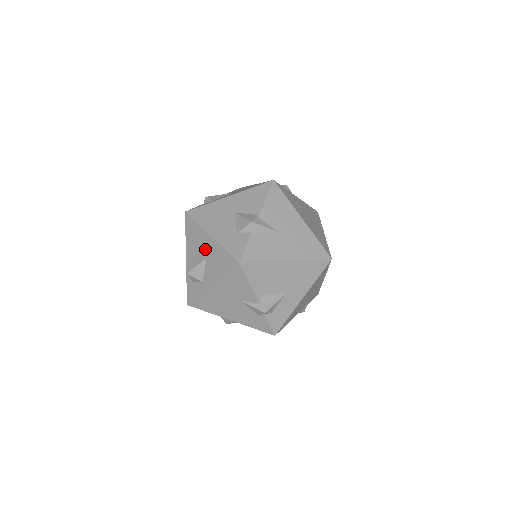
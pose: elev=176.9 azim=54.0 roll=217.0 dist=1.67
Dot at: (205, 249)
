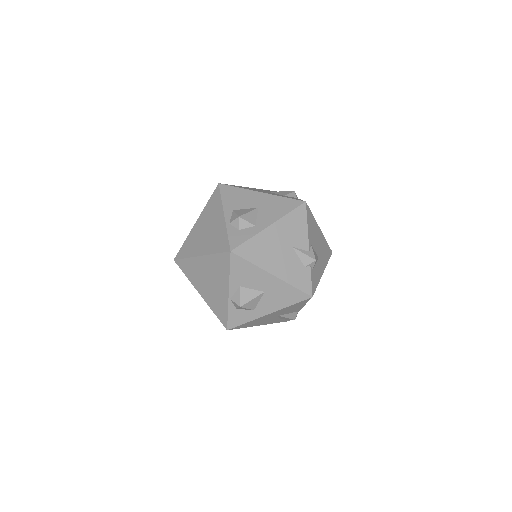
Dot at: (255, 202)
